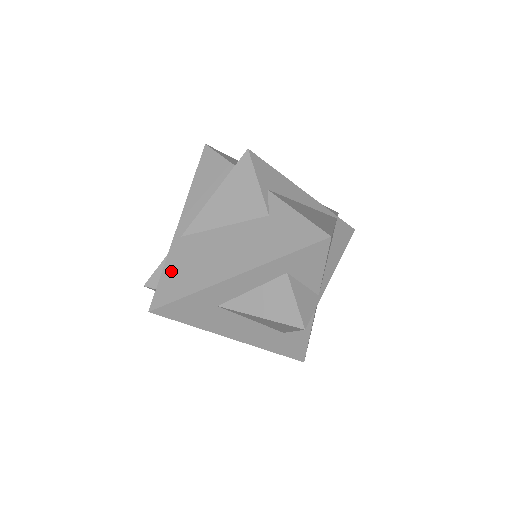
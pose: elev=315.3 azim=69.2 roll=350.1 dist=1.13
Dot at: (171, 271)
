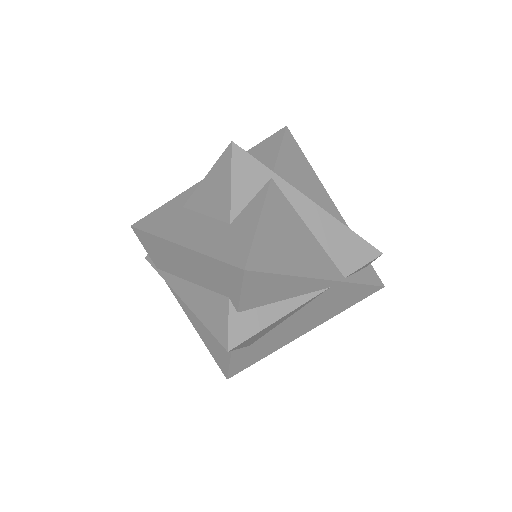
Dot at: occluded
